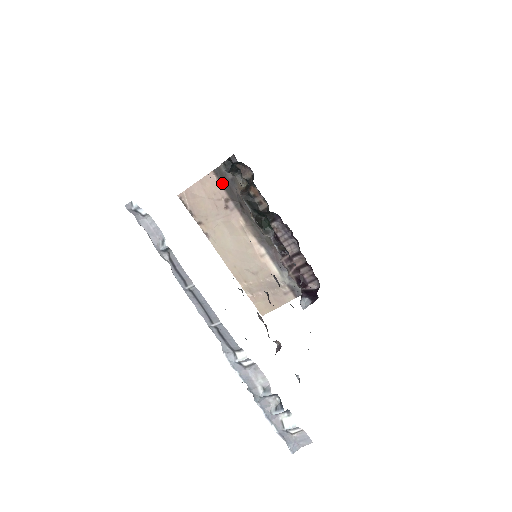
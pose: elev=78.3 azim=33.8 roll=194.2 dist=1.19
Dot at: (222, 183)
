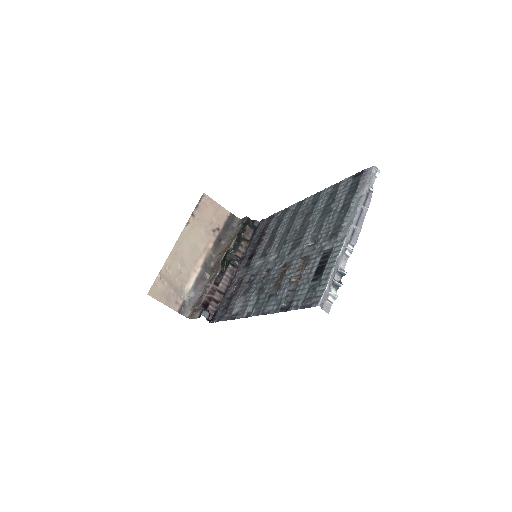
Dot at: (227, 222)
